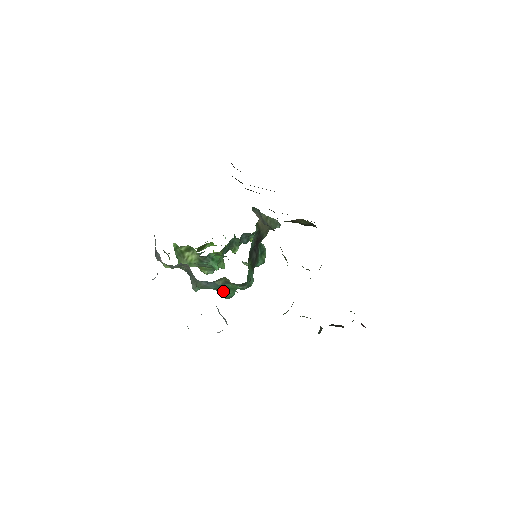
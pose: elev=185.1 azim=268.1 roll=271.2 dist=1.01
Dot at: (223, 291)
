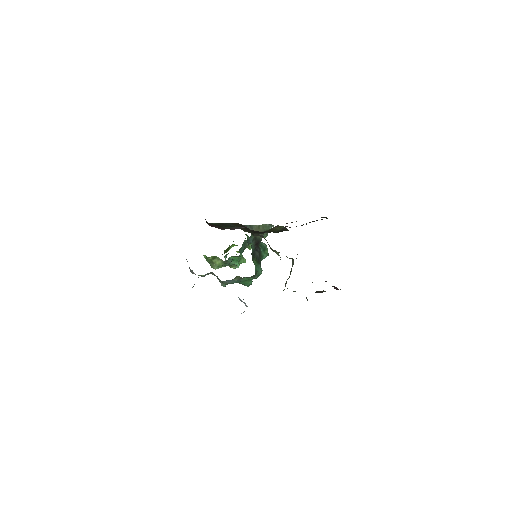
Dot at: (243, 283)
